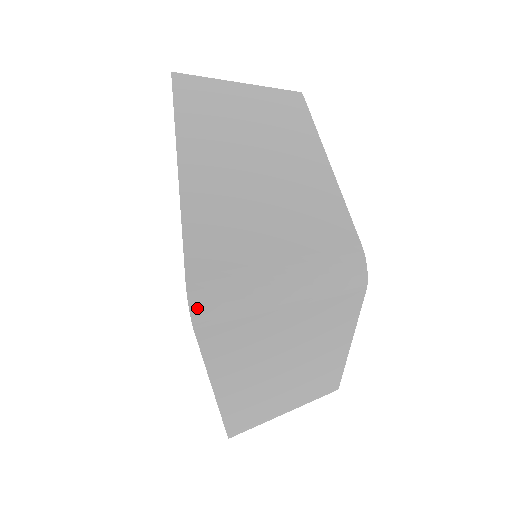
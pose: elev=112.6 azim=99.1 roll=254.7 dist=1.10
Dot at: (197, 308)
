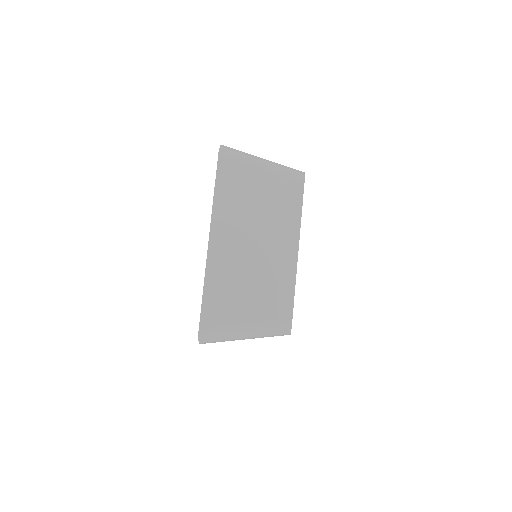
Dot at: (223, 148)
